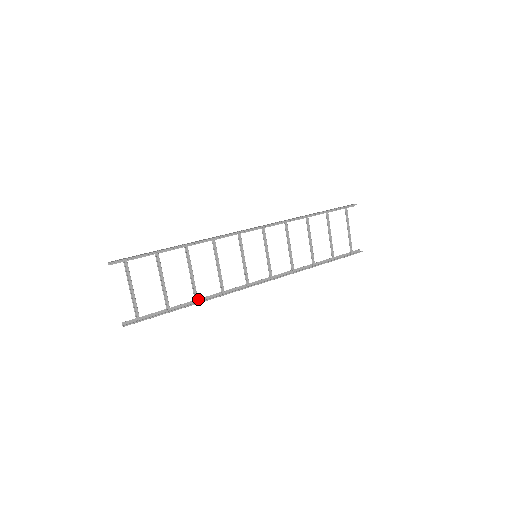
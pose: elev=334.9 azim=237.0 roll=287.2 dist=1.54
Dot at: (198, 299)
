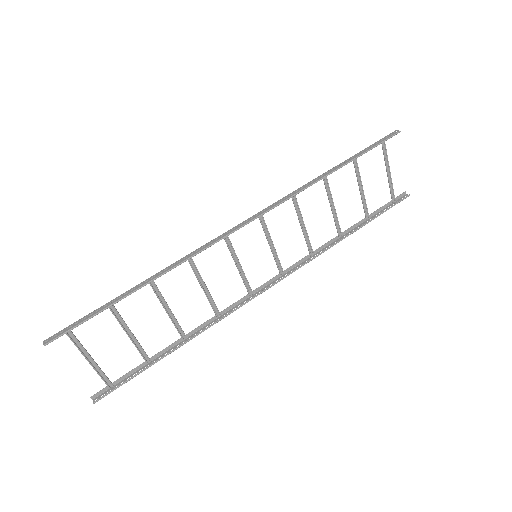
Dot at: (186, 335)
